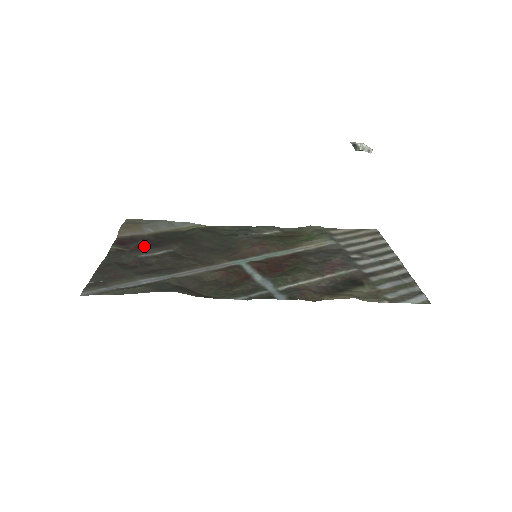
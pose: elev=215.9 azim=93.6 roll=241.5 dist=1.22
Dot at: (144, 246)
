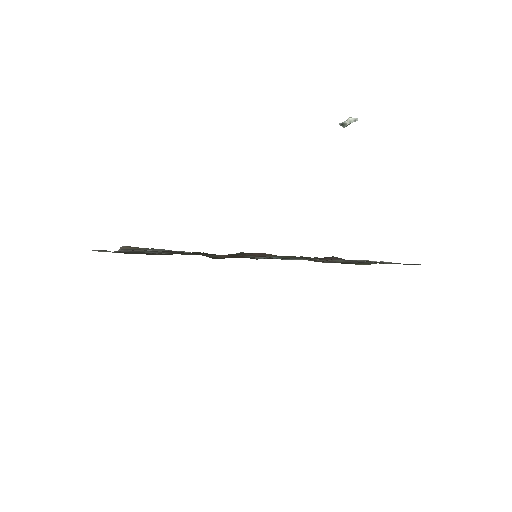
Dot at: occluded
